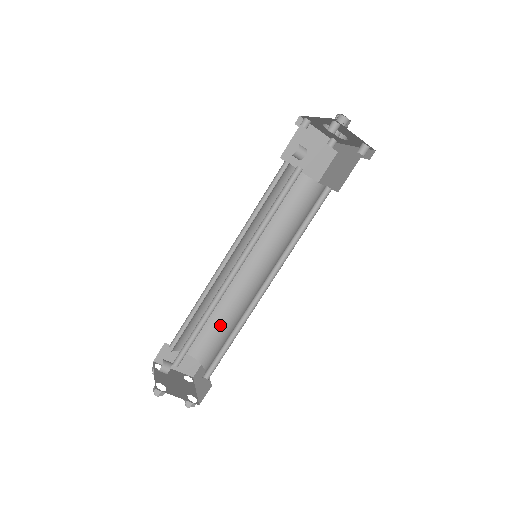
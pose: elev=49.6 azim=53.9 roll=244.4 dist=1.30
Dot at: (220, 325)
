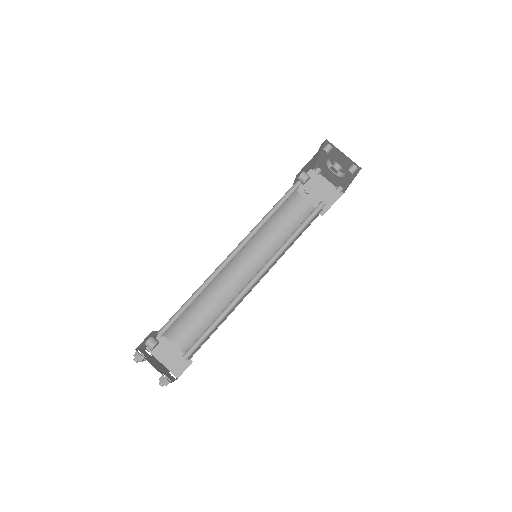
Dot at: occluded
